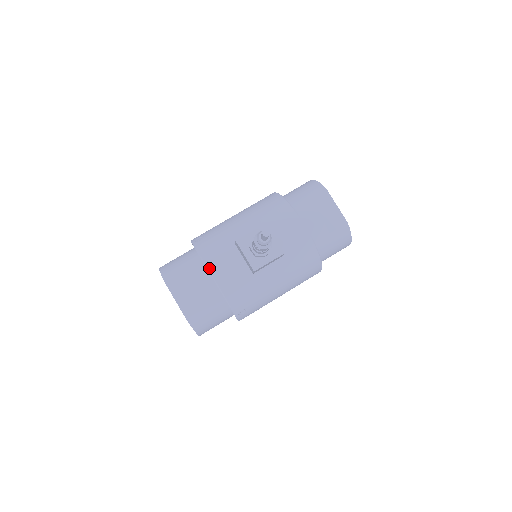
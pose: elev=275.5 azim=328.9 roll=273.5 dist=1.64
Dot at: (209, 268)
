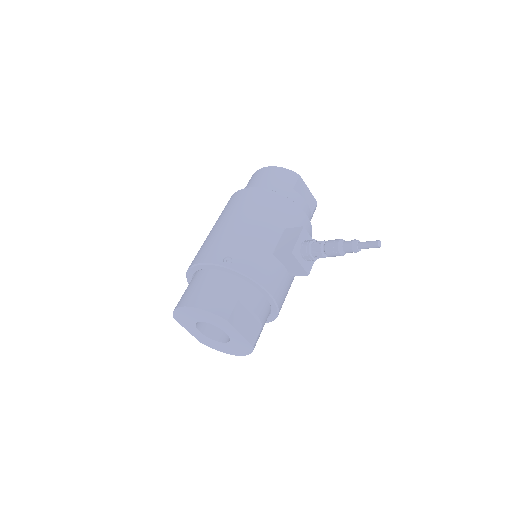
Dot at: (265, 287)
